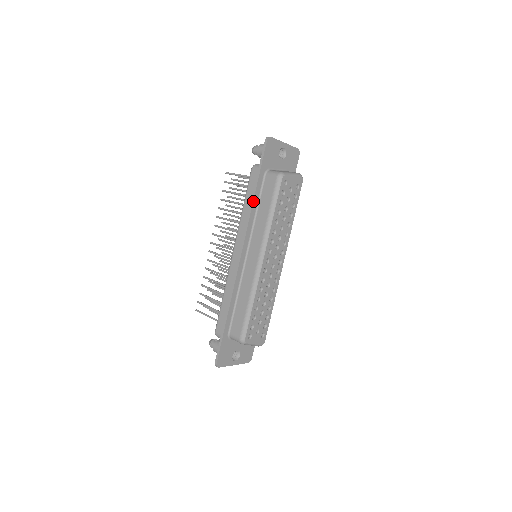
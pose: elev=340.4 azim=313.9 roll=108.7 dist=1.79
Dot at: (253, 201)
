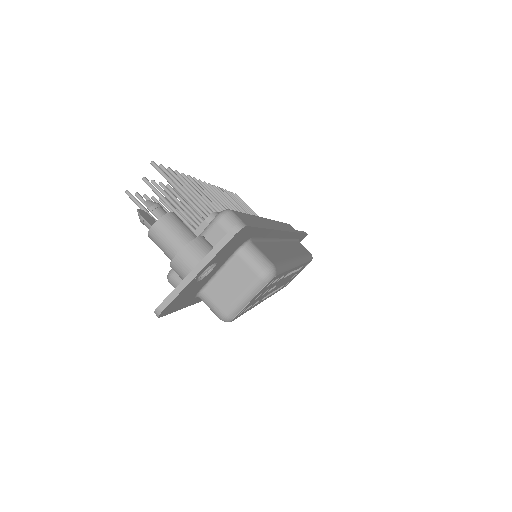
Dot at: occluded
